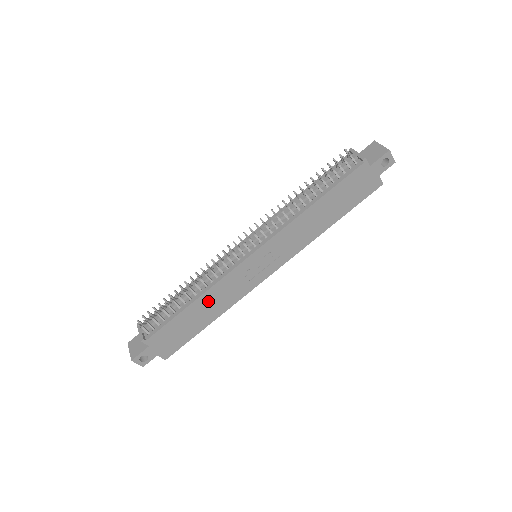
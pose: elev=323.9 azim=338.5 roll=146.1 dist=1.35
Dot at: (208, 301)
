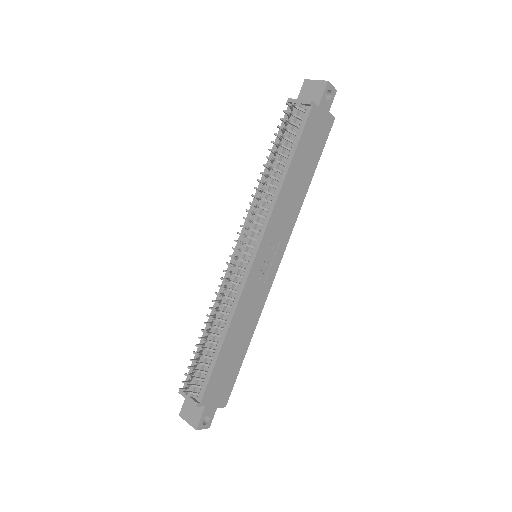
Dot at: (237, 327)
